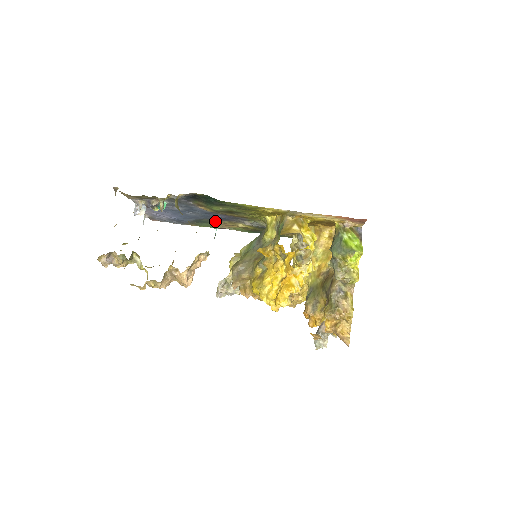
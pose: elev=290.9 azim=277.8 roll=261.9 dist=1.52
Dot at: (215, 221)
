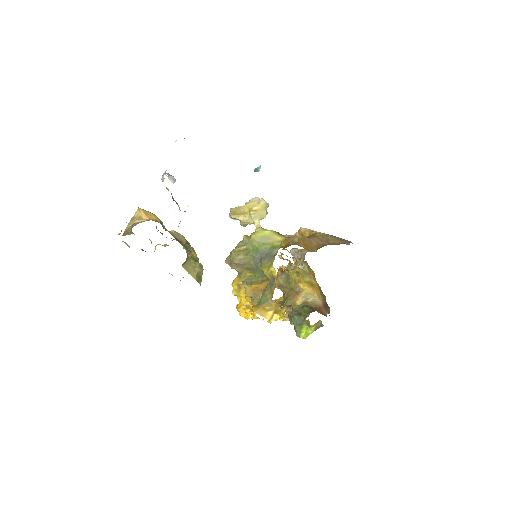
Dot at: occluded
